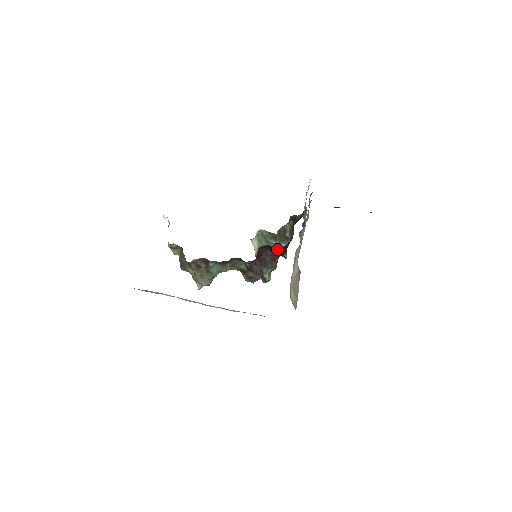
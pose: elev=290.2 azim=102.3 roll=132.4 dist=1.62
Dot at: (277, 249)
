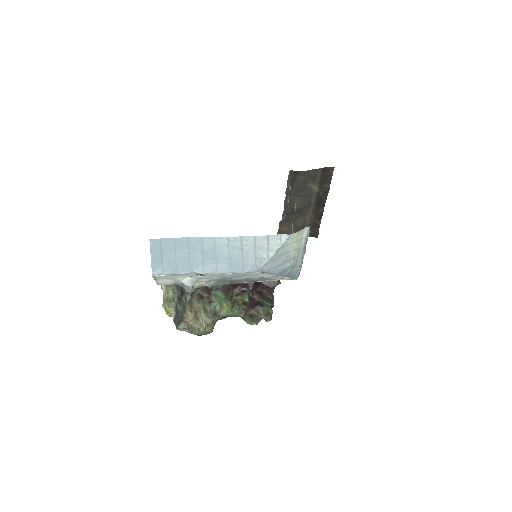
Dot at: occluded
